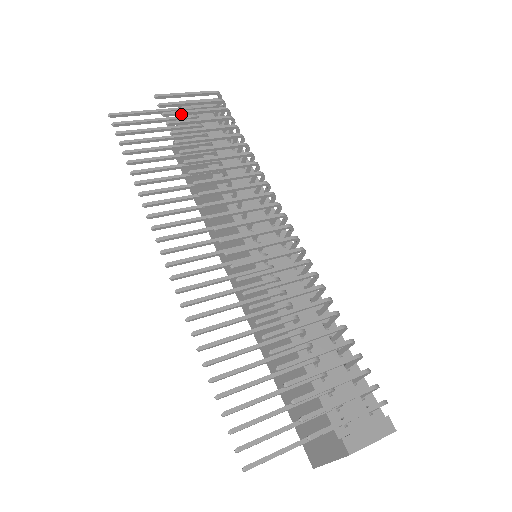
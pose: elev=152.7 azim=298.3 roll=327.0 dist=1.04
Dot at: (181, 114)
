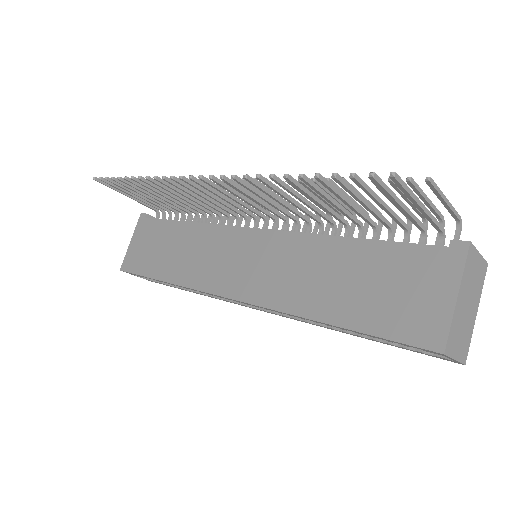
Dot at: occluded
